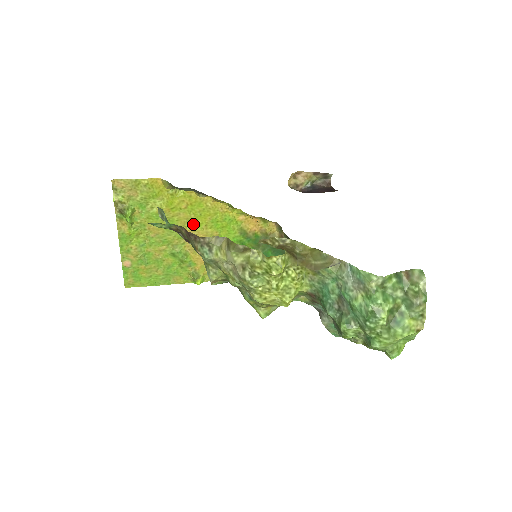
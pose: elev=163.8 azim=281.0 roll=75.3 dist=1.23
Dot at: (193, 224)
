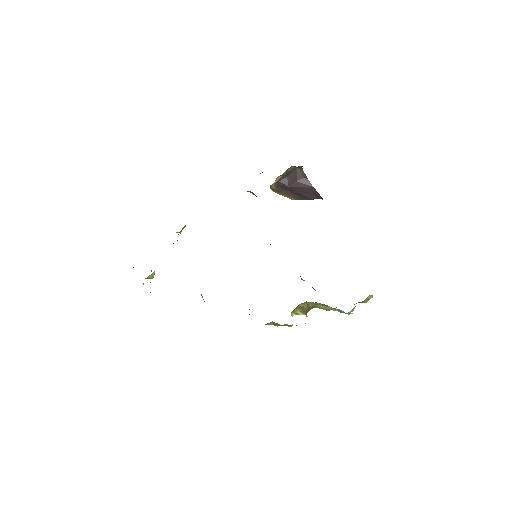
Dot at: occluded
